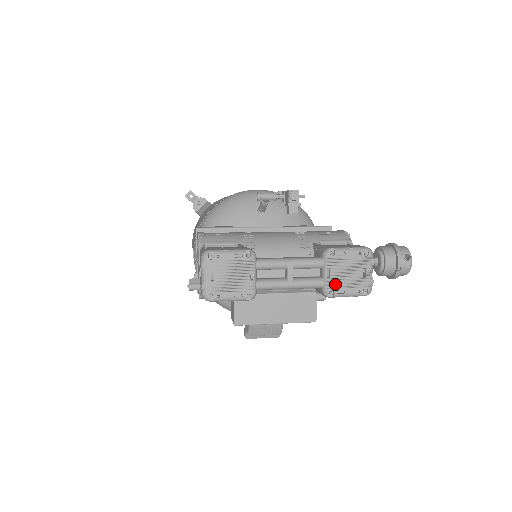
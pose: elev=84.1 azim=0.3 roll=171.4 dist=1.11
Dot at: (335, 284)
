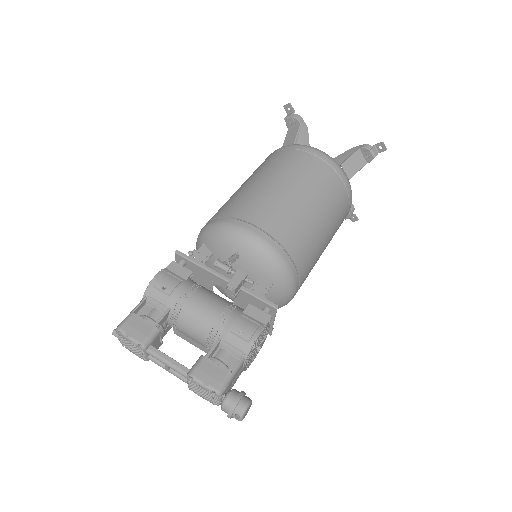
Dot at: (194, 389)
